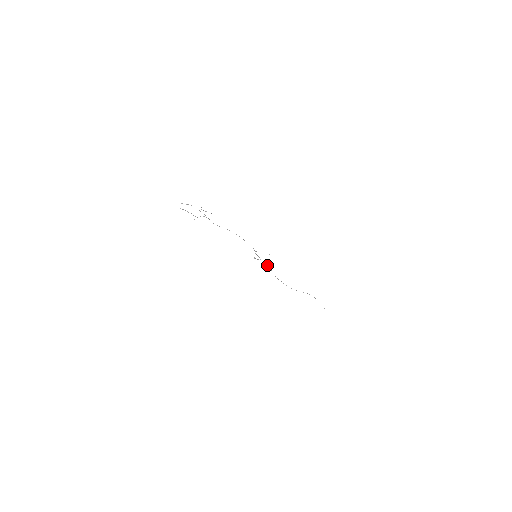
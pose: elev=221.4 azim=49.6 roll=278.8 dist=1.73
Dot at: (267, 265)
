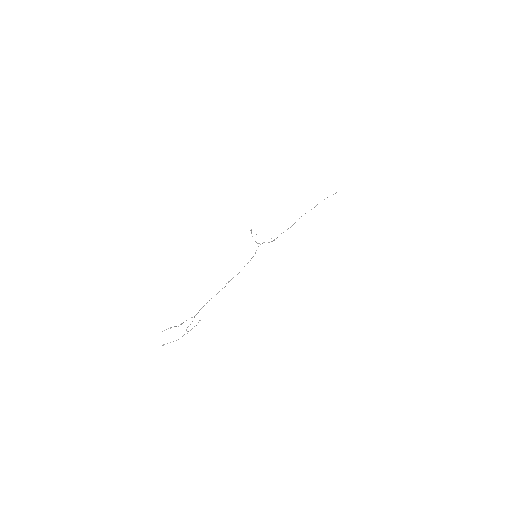
Dot at: (269, 242)
